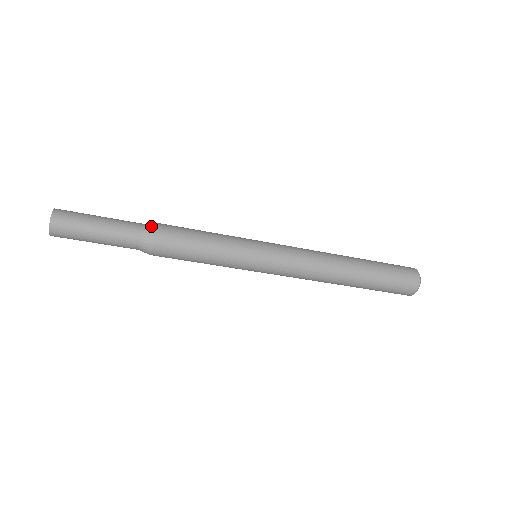
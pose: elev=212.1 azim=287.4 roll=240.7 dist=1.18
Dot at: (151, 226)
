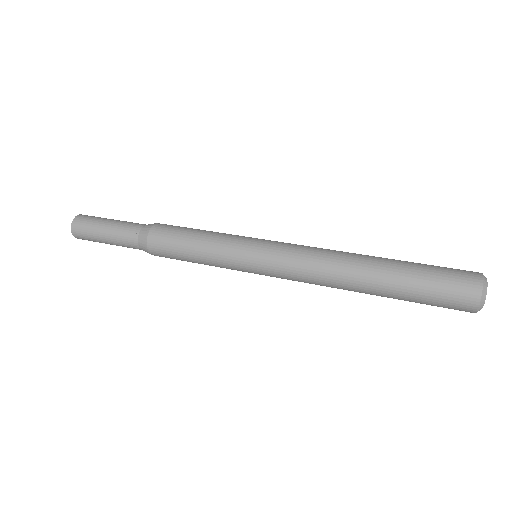
Dot at: (144, 239)
